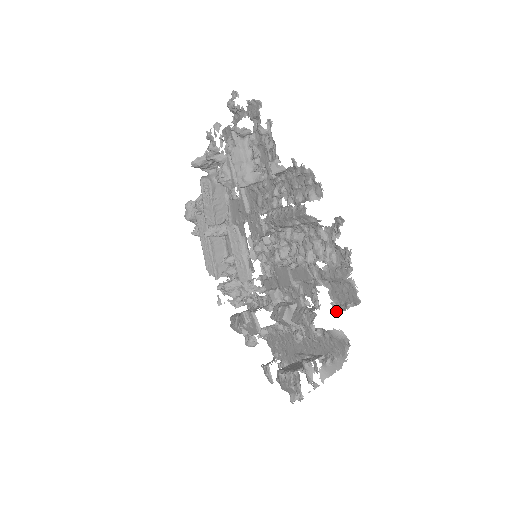
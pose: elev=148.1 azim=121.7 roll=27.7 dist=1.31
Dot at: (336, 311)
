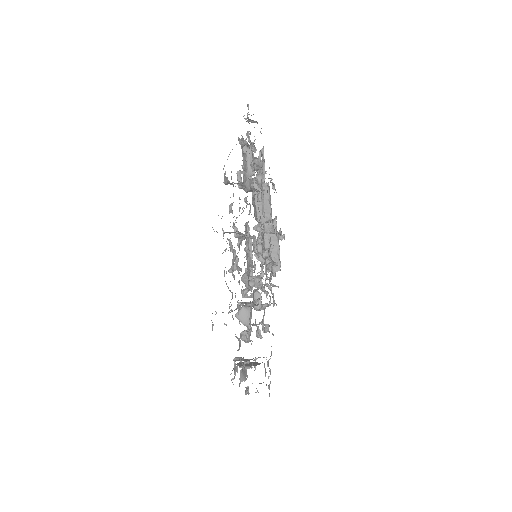
Dot at: occluded
